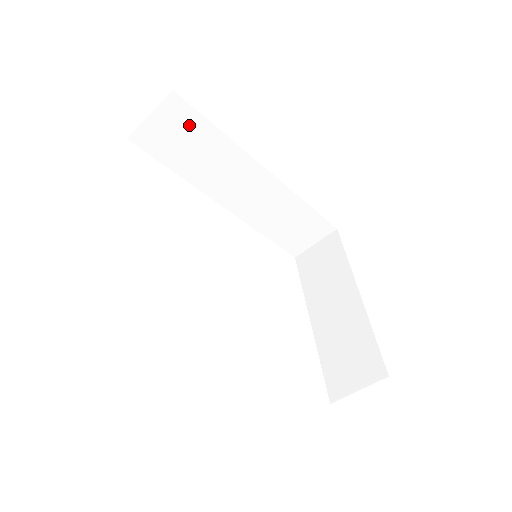
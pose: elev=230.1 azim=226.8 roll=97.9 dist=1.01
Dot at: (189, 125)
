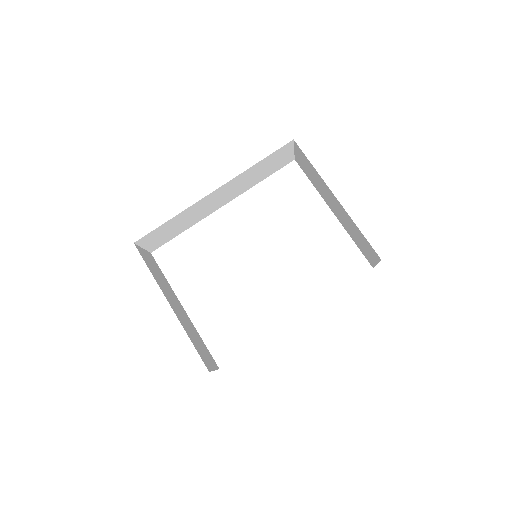
Dot at: (158, 232)
